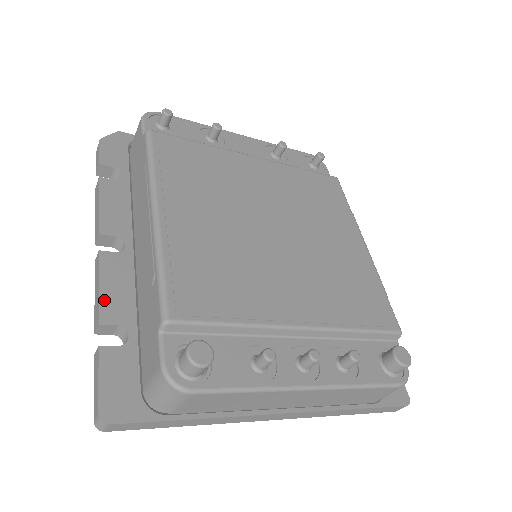
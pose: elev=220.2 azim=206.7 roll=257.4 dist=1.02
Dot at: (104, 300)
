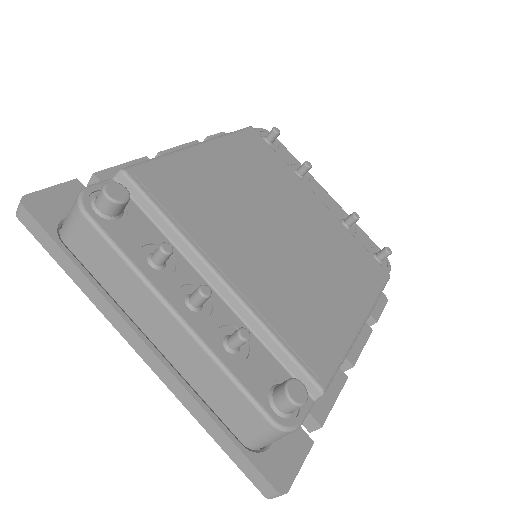
Dot at: (114, 170)
